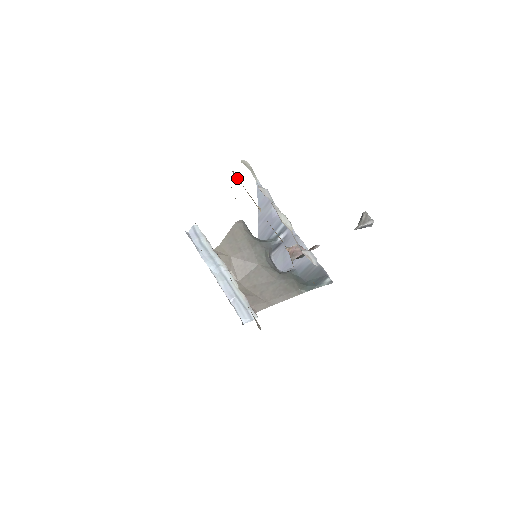
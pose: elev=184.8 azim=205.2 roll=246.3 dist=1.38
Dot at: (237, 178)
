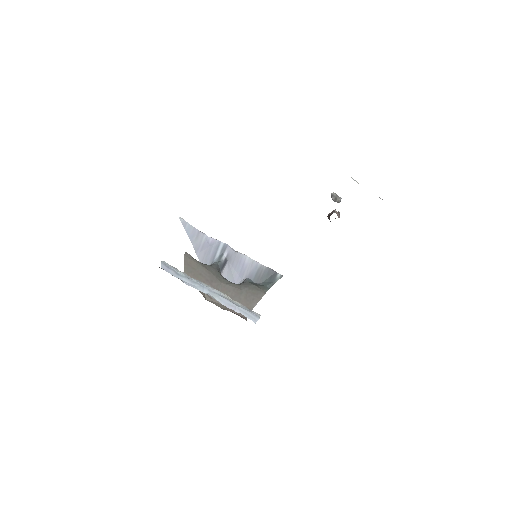
Dot at: occluded
